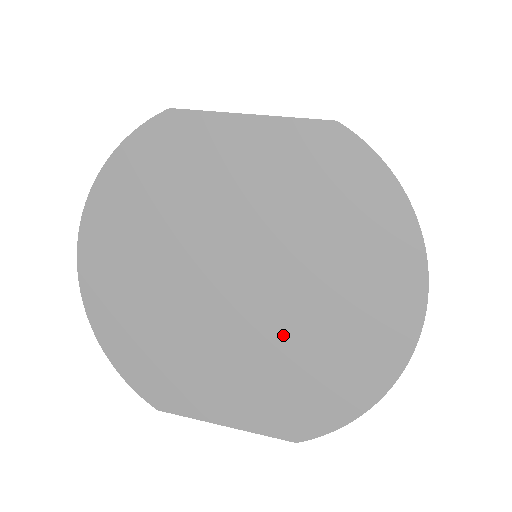
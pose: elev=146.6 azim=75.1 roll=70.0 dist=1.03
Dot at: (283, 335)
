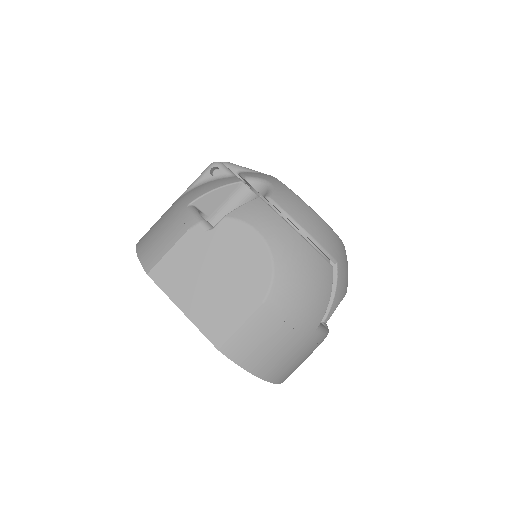
Dot at: occluded
